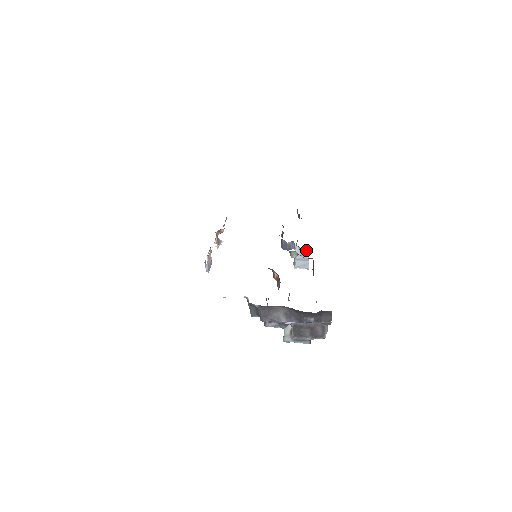
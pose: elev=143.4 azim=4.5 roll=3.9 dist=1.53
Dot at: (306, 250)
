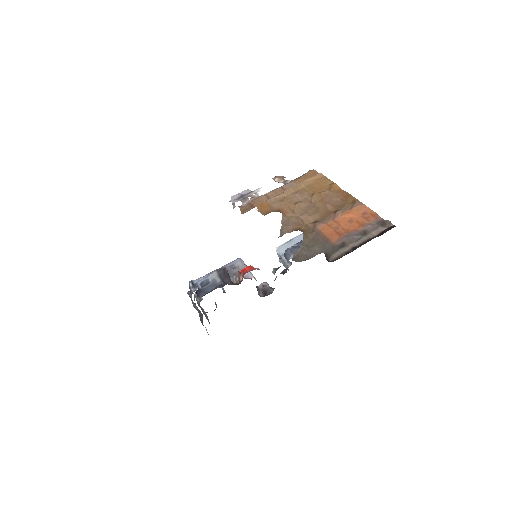
Dot at: occluded
